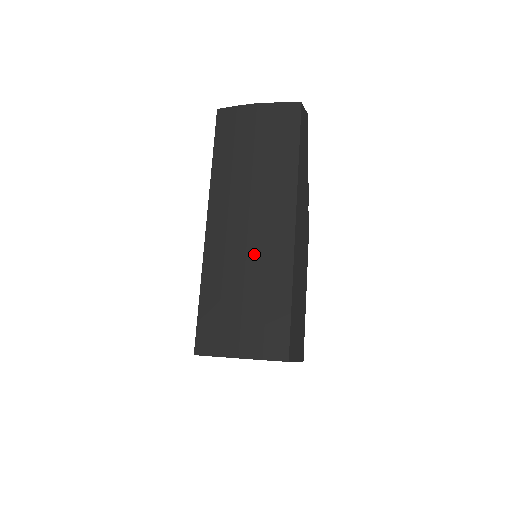
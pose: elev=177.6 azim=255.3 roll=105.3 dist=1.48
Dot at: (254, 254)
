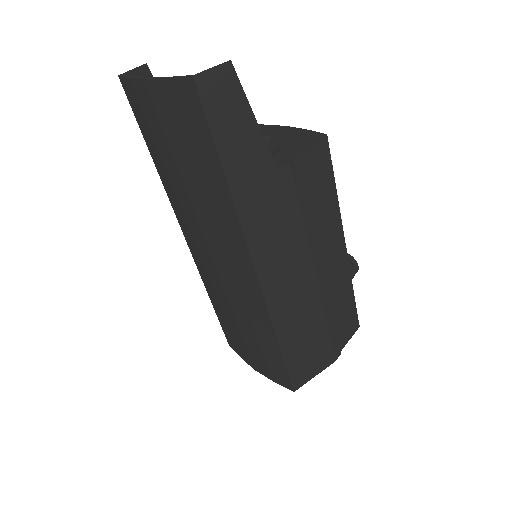
Dot at: (230, 291)
